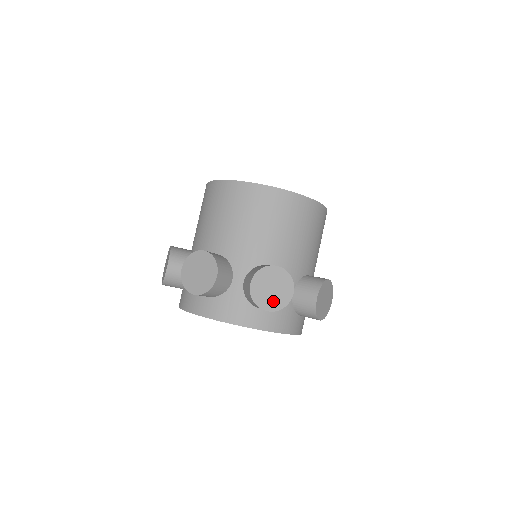
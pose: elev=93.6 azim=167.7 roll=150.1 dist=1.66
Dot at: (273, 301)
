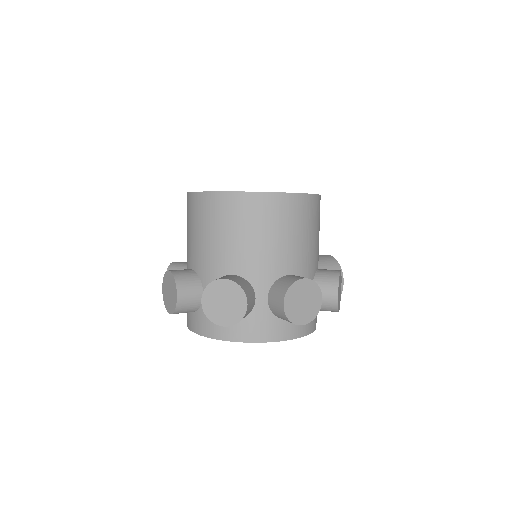
Dot at: (228, 315)
